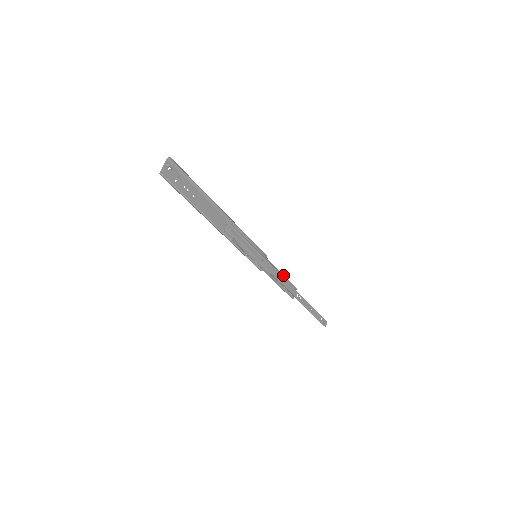
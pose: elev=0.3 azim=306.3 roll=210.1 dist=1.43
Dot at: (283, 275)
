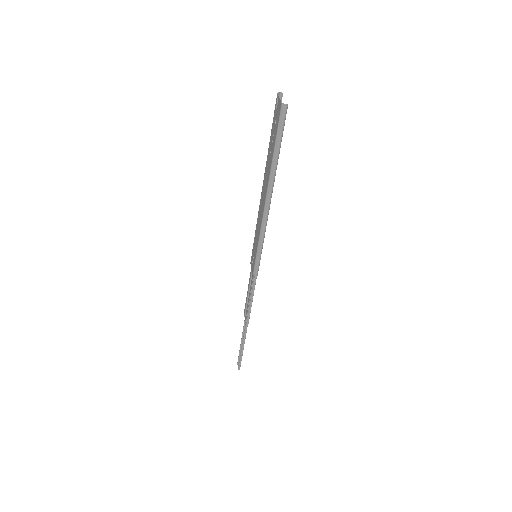
Dot at: occluded
